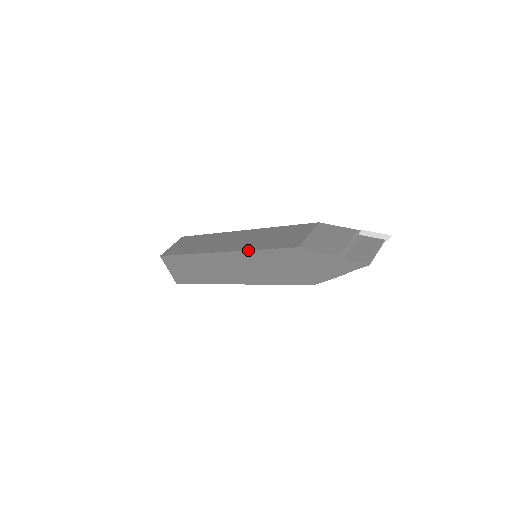
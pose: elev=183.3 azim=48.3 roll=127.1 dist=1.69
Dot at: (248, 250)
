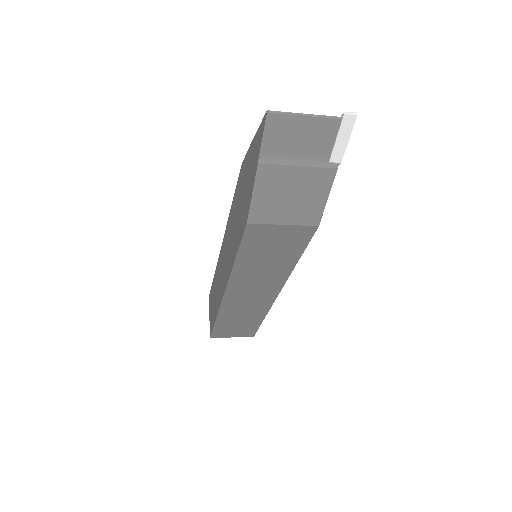
Dot at: (228, 218)
